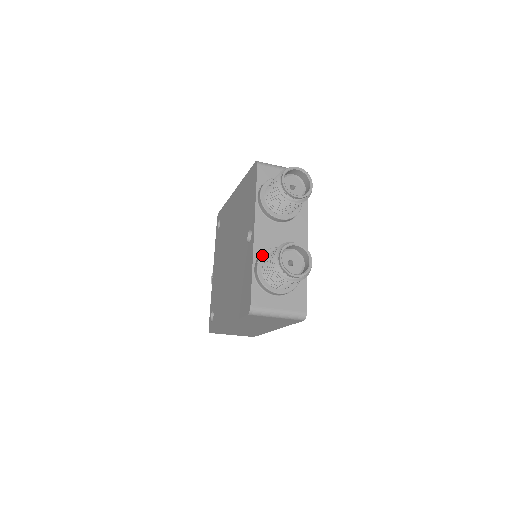
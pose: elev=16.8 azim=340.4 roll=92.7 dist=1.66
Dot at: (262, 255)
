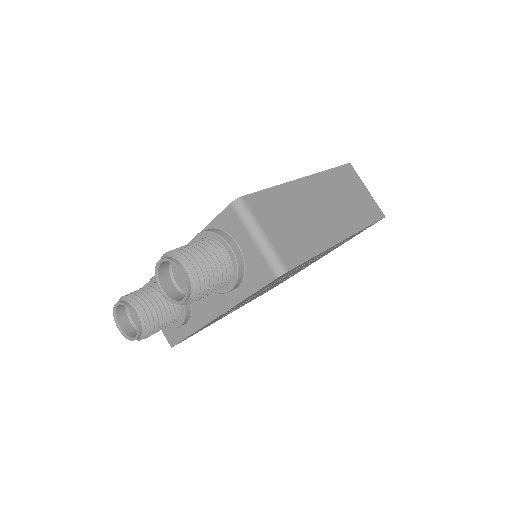
Dot at: occluded
